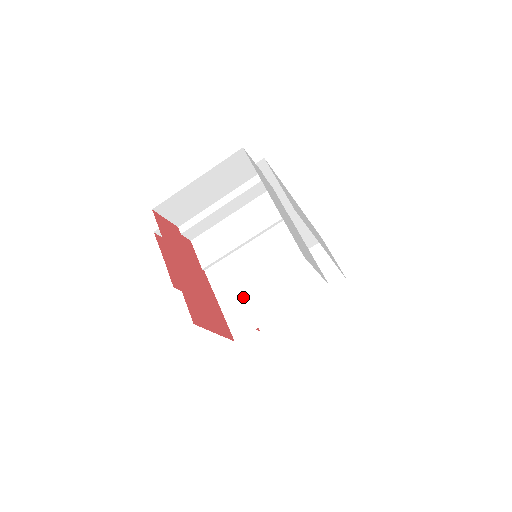
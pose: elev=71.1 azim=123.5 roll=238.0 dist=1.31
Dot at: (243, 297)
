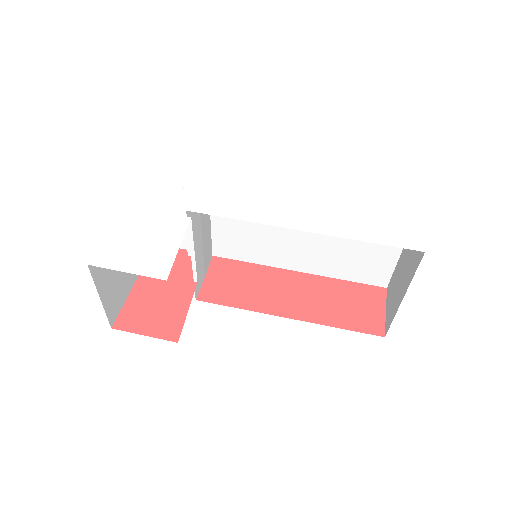
Dot at: occluded
